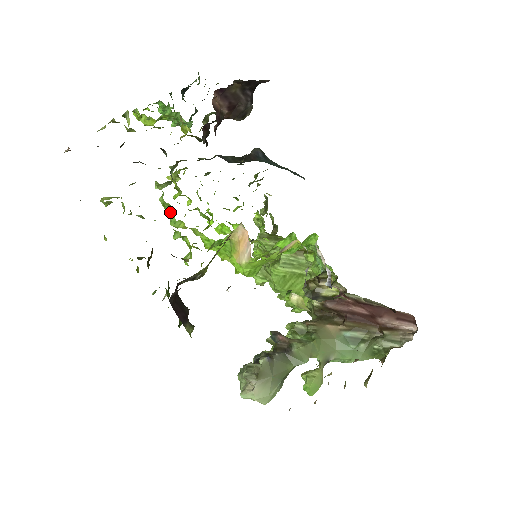
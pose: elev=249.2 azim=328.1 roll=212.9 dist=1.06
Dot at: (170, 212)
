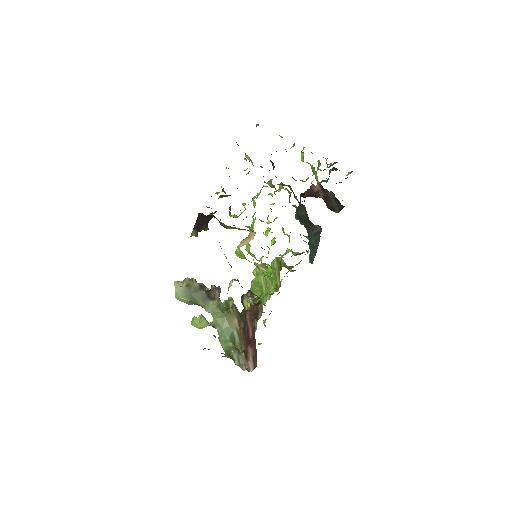
Dot at: (257, 195)
